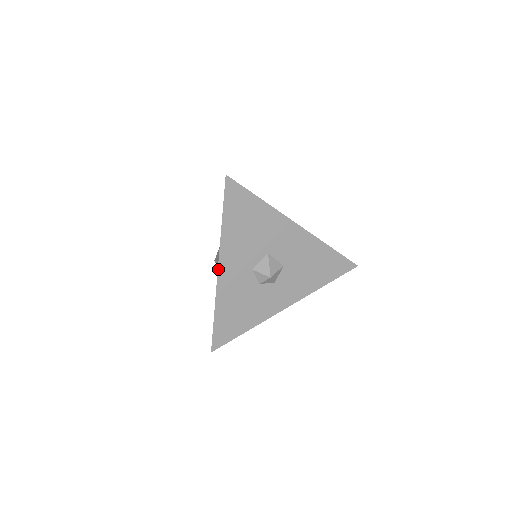
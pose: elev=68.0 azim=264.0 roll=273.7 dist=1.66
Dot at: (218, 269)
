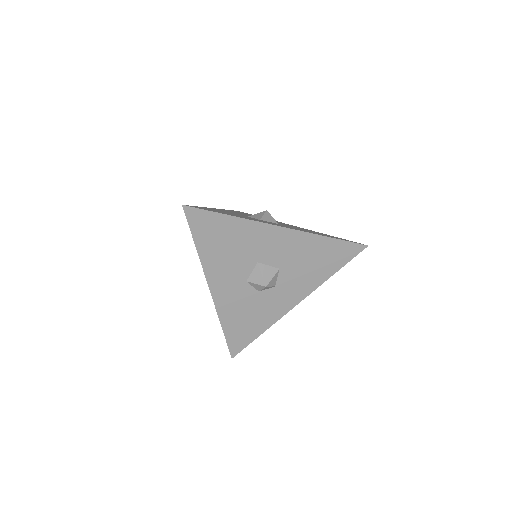
Dot at: (210, 290)
